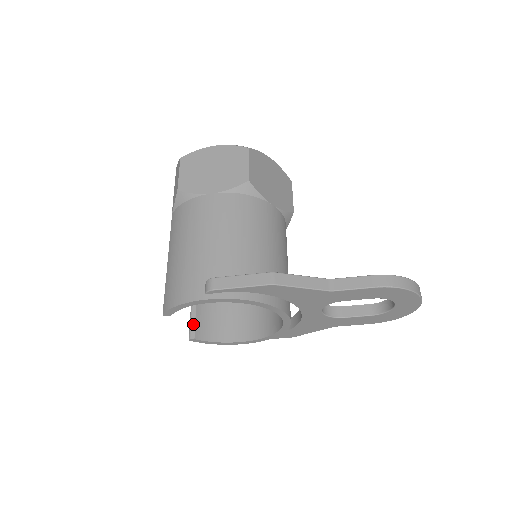
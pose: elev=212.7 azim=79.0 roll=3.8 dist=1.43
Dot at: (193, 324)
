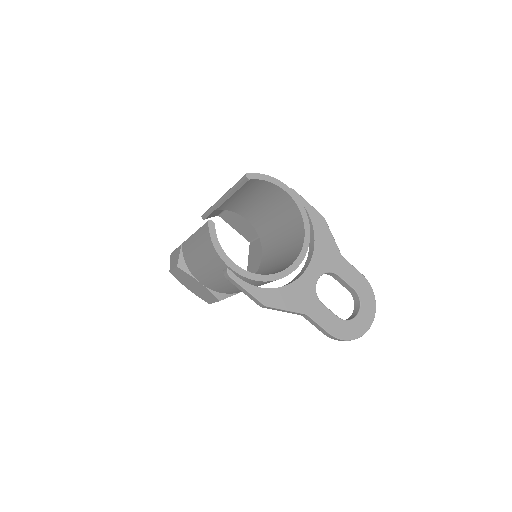
Dot at: occluded
